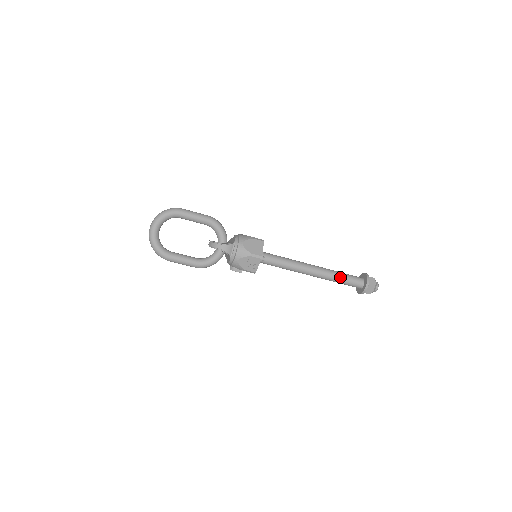
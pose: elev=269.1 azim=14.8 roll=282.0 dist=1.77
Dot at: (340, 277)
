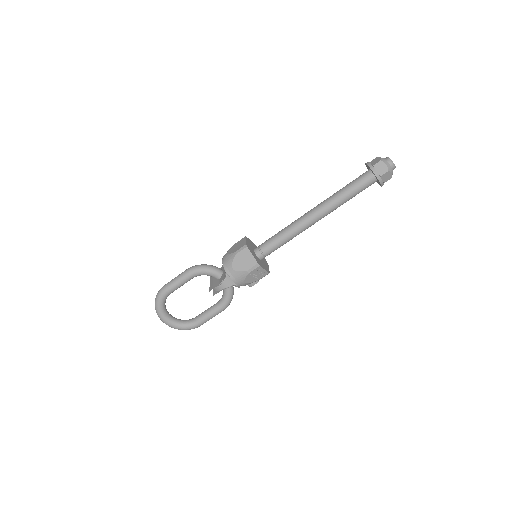
Dot at: (345, 196)
